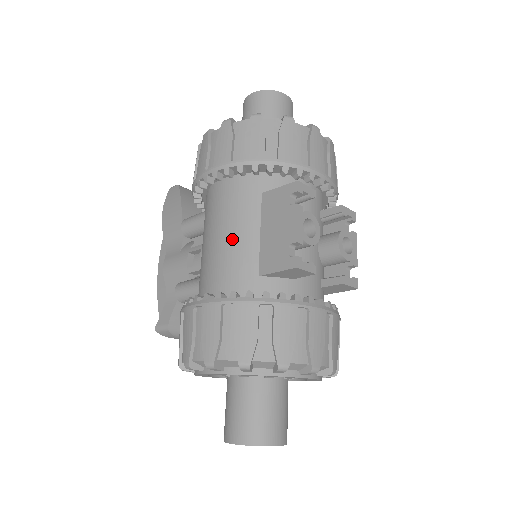
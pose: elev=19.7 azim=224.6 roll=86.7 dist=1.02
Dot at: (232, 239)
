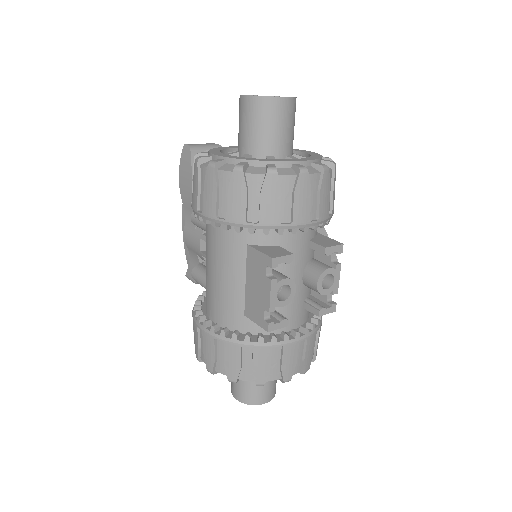
Dot at: (223, 279)
